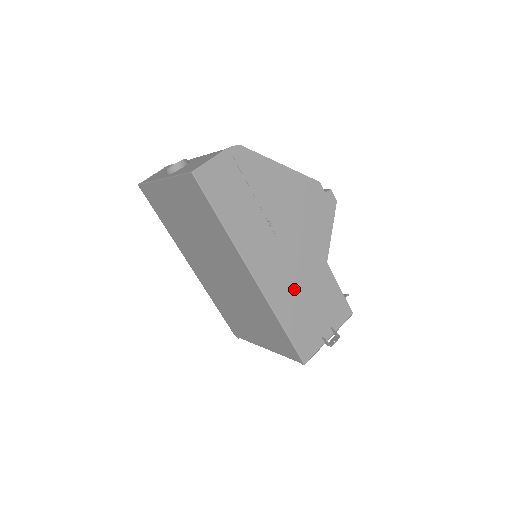
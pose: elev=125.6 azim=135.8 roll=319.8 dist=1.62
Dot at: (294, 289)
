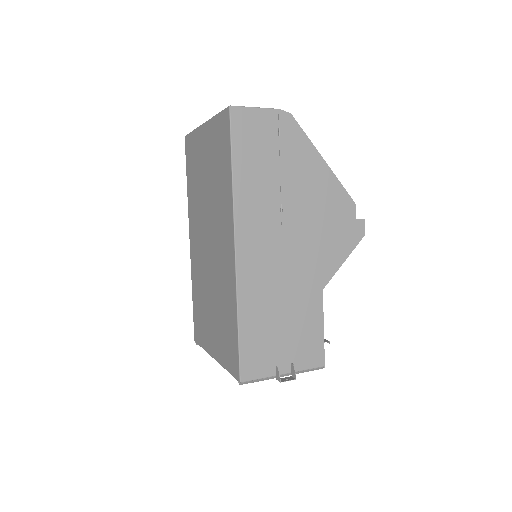
Dot at: (272, 292)
